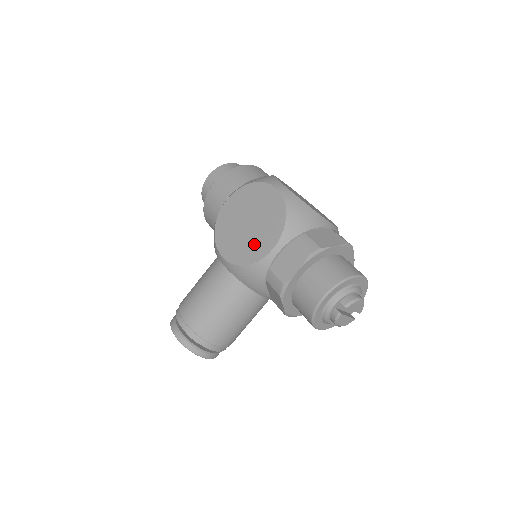
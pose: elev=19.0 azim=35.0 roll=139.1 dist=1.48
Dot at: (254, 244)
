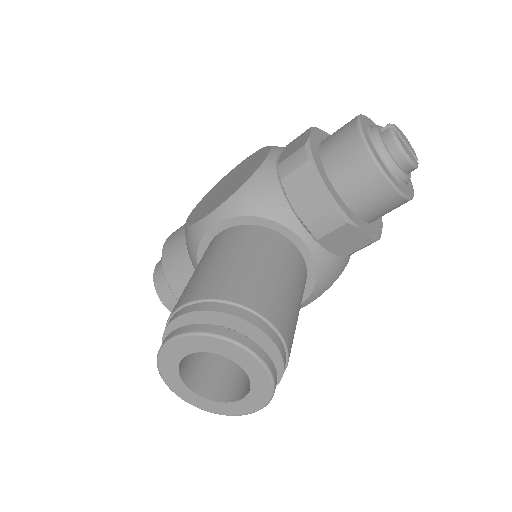
Dot at: (244, 175)
